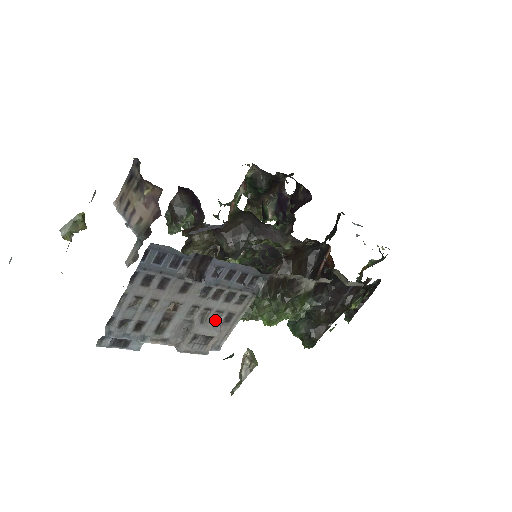
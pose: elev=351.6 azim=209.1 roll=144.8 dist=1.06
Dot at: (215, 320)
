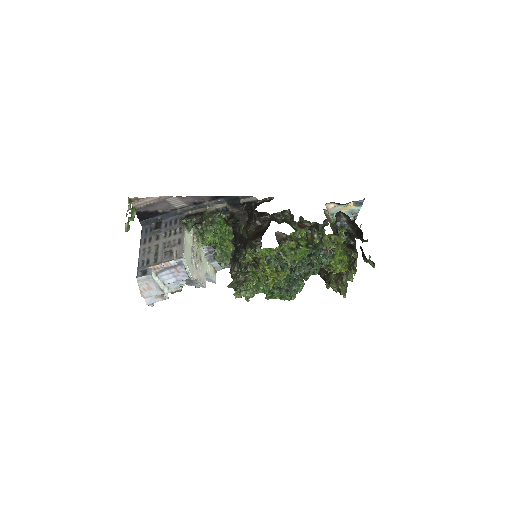
Dot at: (174, 245)
